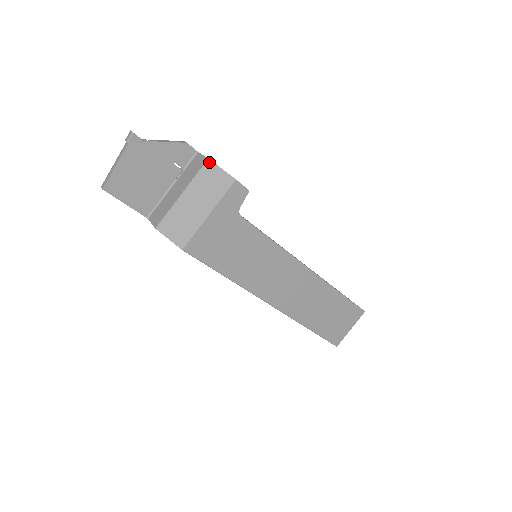
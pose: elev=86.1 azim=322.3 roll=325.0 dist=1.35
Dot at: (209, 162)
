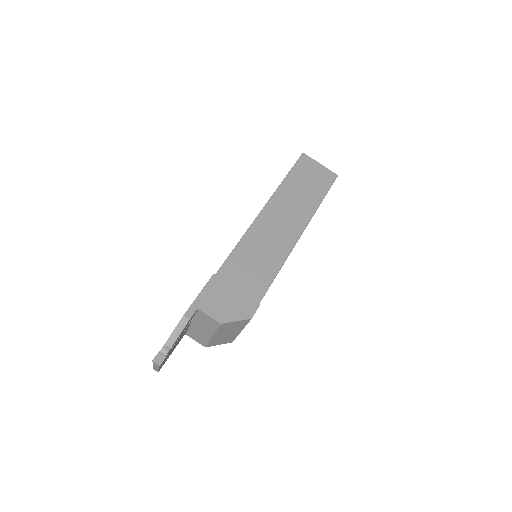
Dot at: (223, 324)
